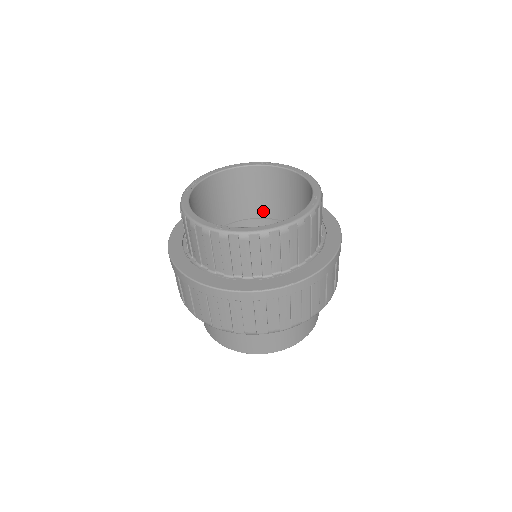
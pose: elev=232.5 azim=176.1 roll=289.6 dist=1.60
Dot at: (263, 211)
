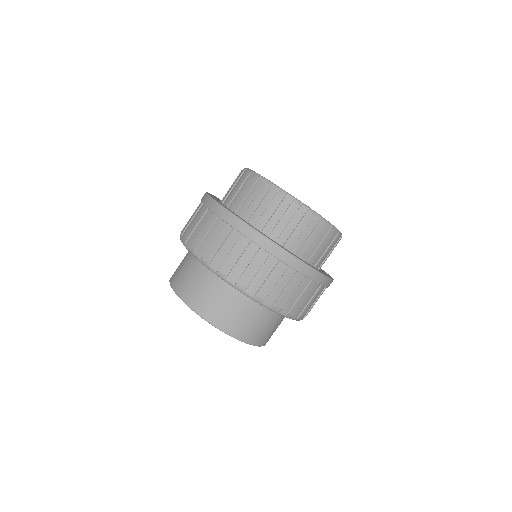
Dot at: occluded
